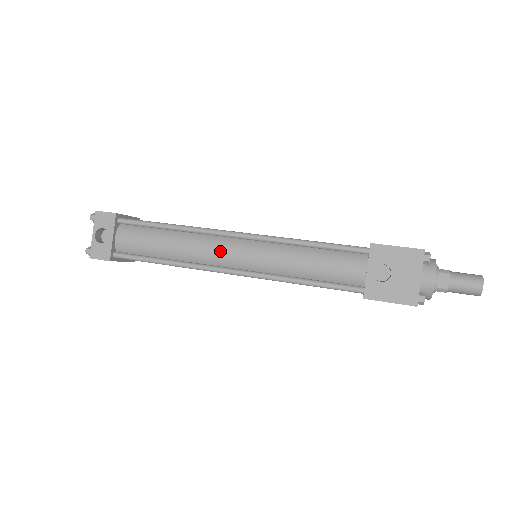
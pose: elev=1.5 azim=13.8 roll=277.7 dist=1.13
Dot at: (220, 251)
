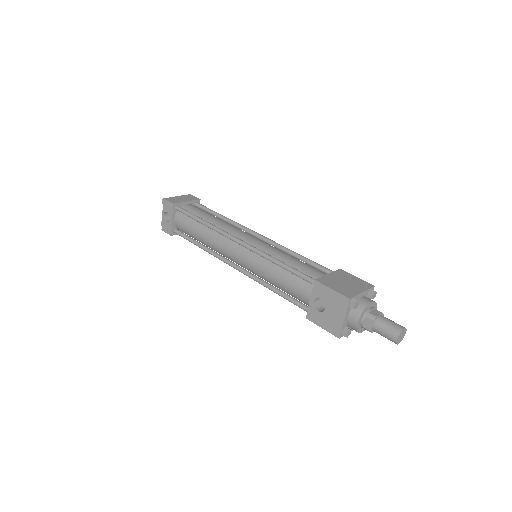
Dot at: (228, 250)
